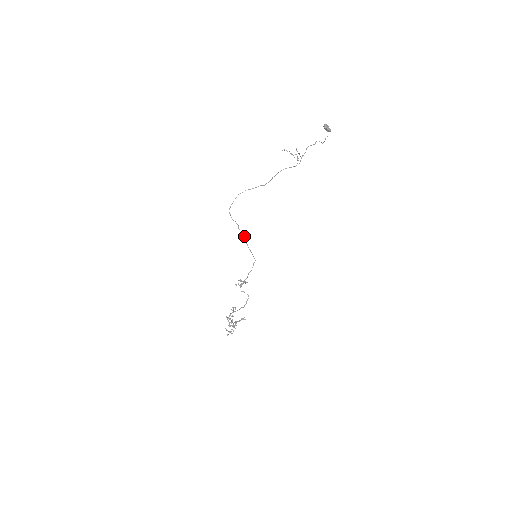
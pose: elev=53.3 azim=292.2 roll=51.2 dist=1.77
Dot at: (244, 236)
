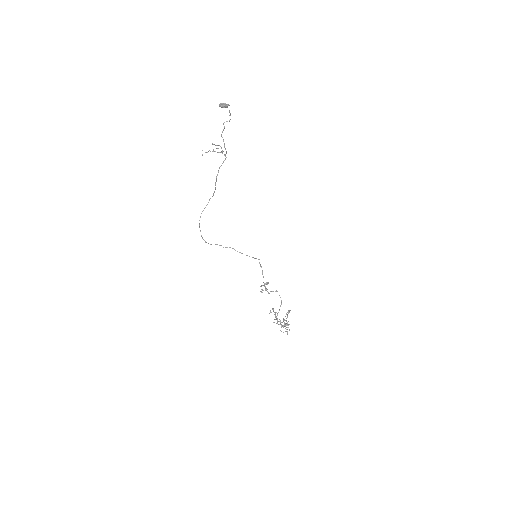
Dot at: occluded
